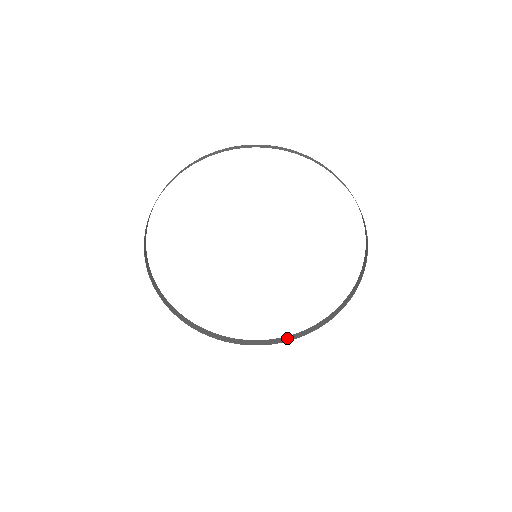
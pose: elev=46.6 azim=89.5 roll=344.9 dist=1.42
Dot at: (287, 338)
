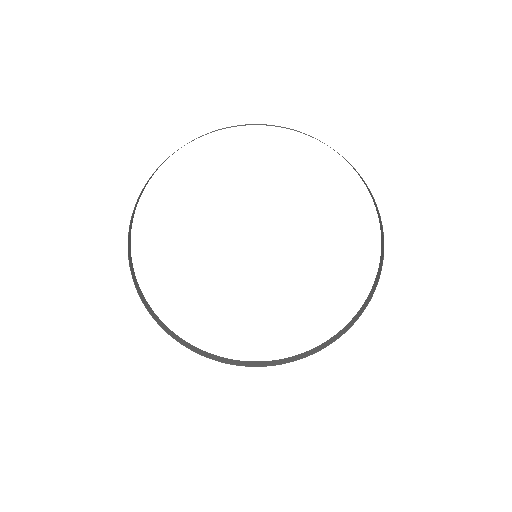
Dot at: (298, 357)
